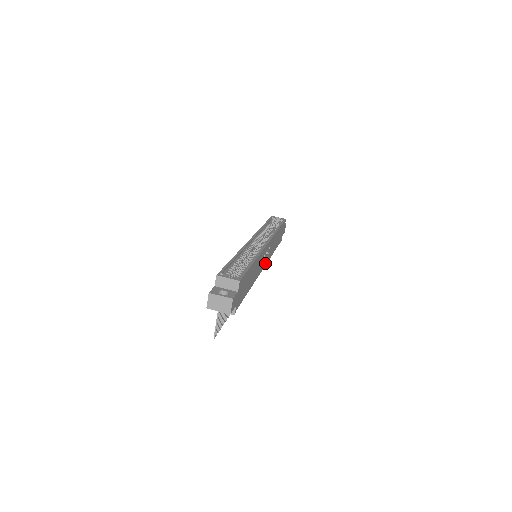
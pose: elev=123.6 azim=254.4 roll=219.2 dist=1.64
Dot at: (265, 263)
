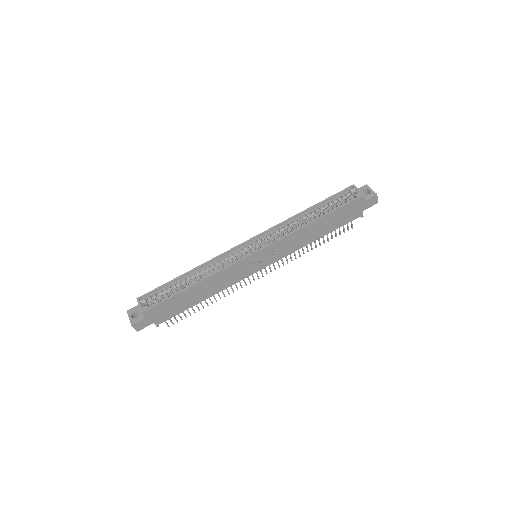
Dot at: (267, 264)
